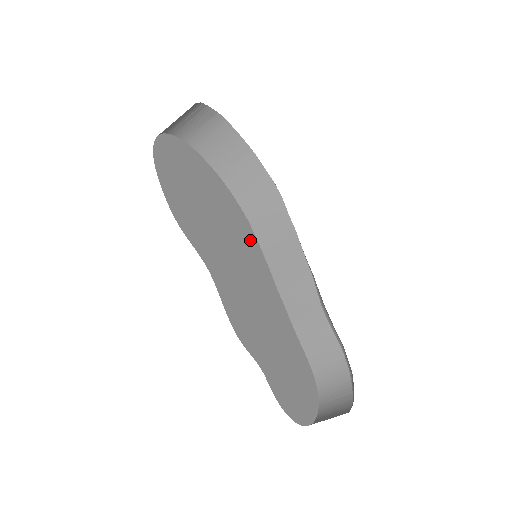
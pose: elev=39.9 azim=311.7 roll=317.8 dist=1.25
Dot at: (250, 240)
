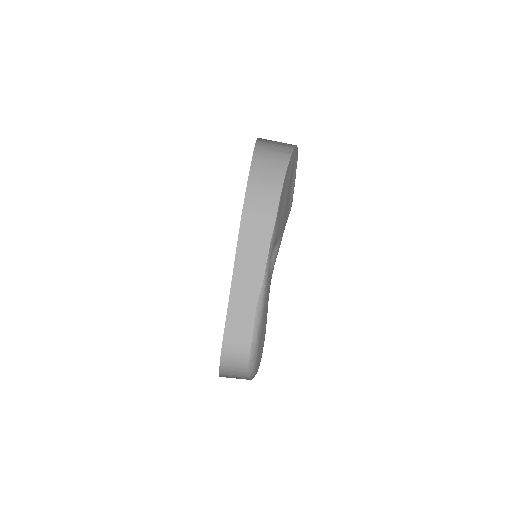
Dot at: occluded
